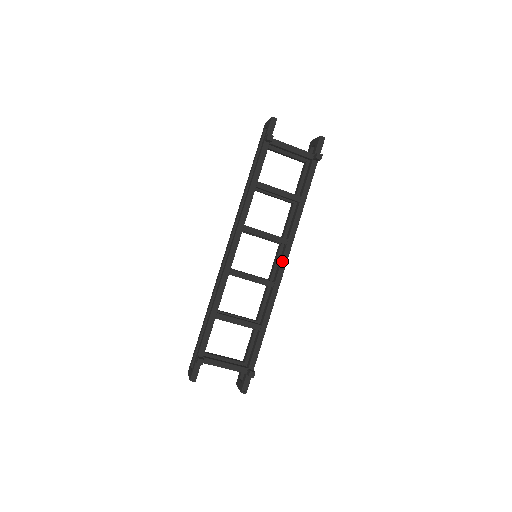
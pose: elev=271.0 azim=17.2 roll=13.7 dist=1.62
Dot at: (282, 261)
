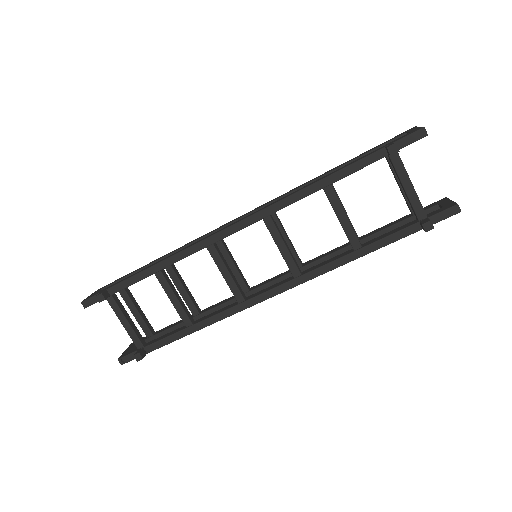
Dot at: (273, 289)
